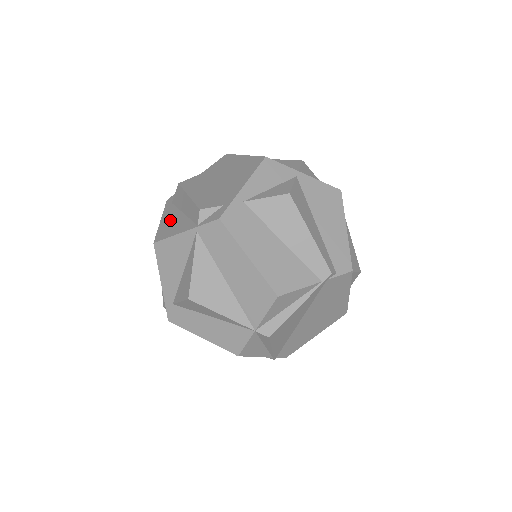
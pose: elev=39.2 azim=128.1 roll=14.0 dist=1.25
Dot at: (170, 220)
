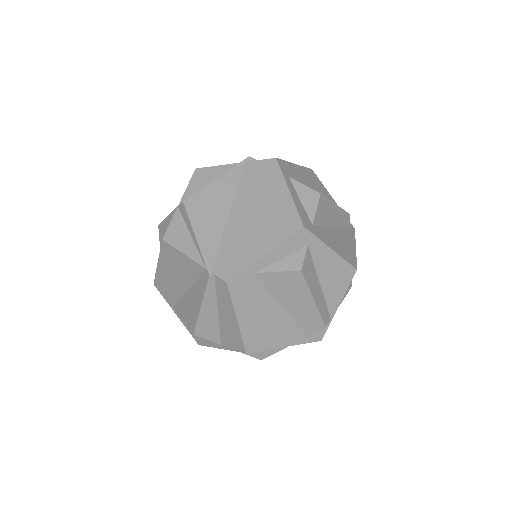
Dot at: occluded
